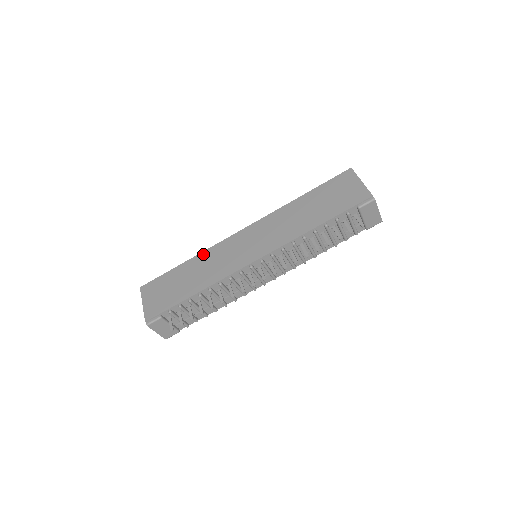
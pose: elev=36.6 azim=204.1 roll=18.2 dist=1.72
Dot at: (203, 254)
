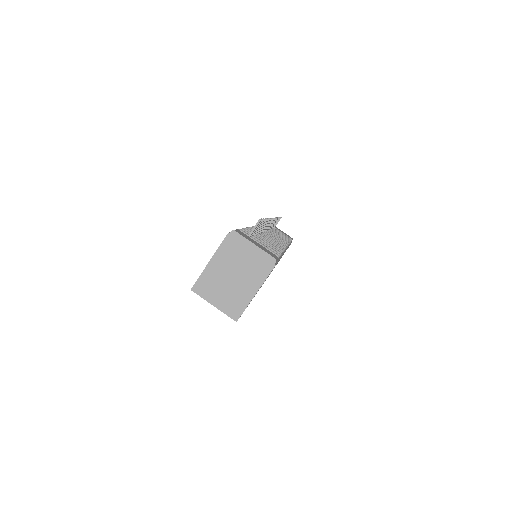
Dot at: occluded
